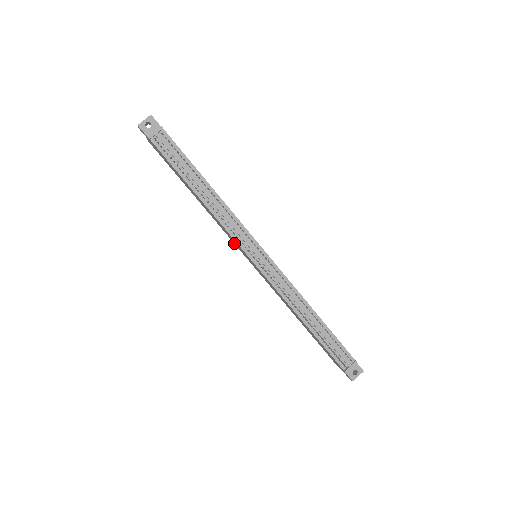
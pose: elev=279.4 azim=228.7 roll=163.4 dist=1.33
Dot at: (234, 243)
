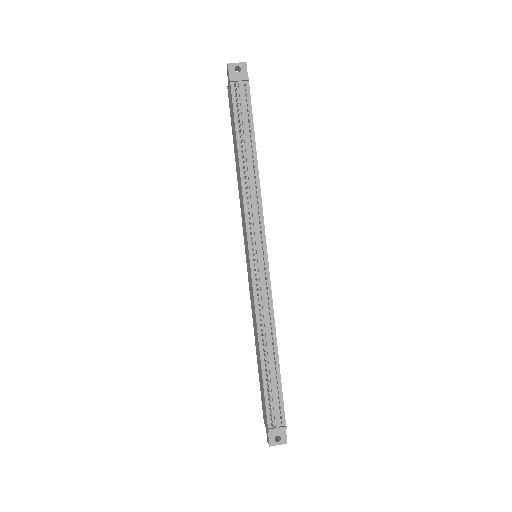
Dot at: (243, 231)
